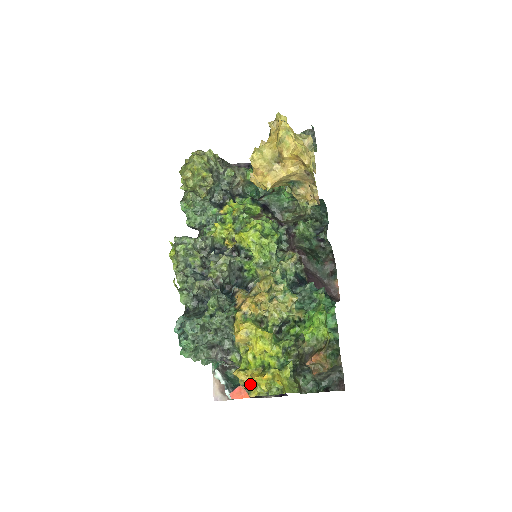
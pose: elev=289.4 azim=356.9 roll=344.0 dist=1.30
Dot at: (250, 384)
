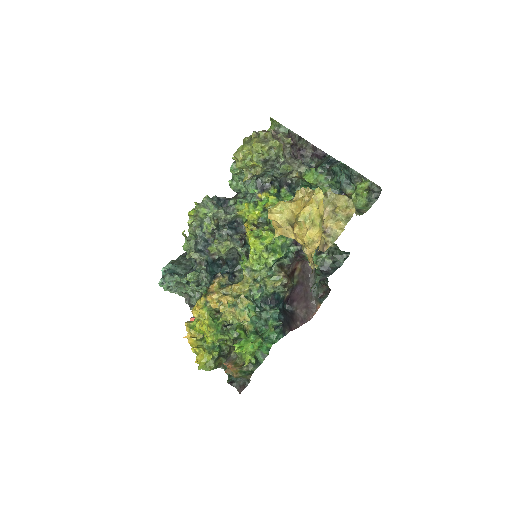
Dot at: occluded
